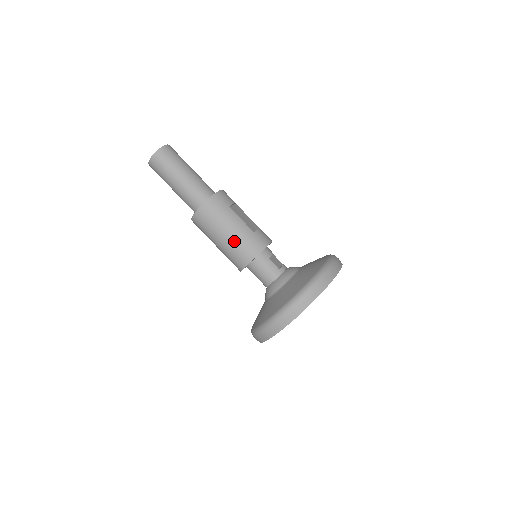
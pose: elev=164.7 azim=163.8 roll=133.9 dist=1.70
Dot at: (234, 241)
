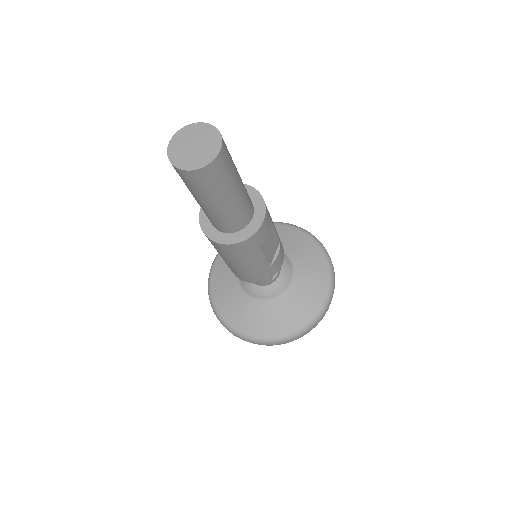
Dot at: (241, 271)
